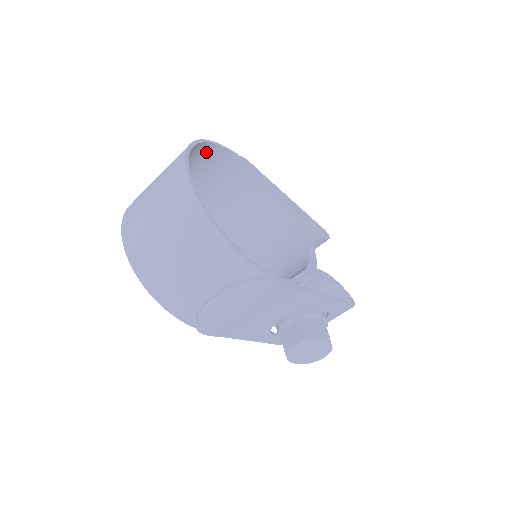
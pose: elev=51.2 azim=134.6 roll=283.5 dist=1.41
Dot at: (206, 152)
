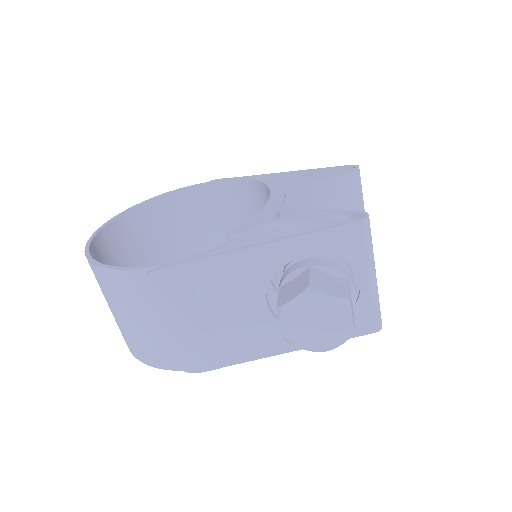
Dot at: (168, 206)
